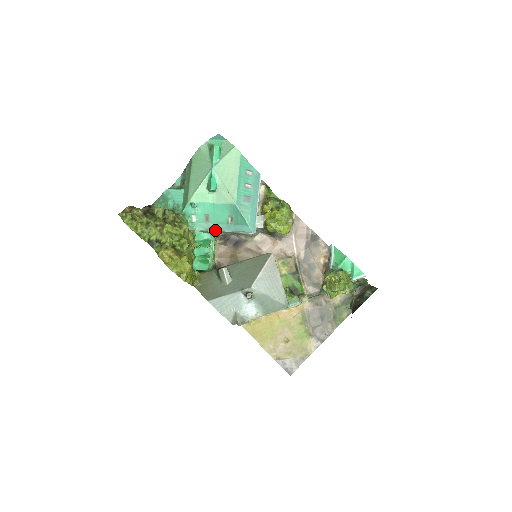
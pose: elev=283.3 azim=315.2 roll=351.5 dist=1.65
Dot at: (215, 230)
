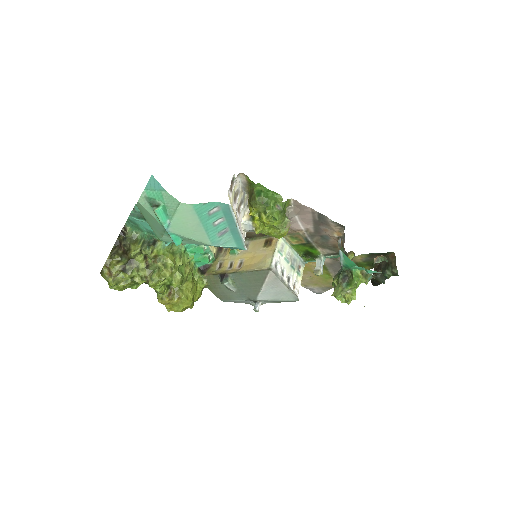
Dot at: occluded
